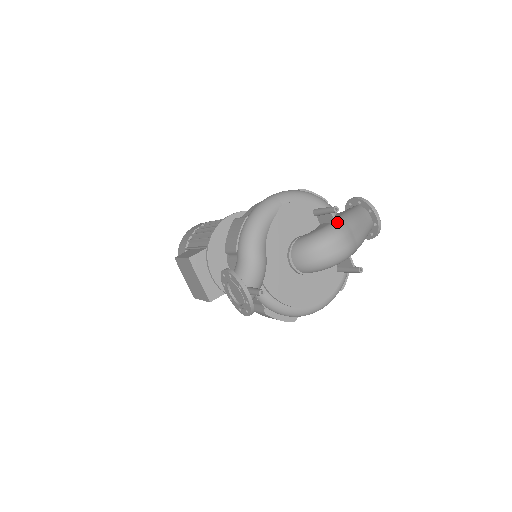
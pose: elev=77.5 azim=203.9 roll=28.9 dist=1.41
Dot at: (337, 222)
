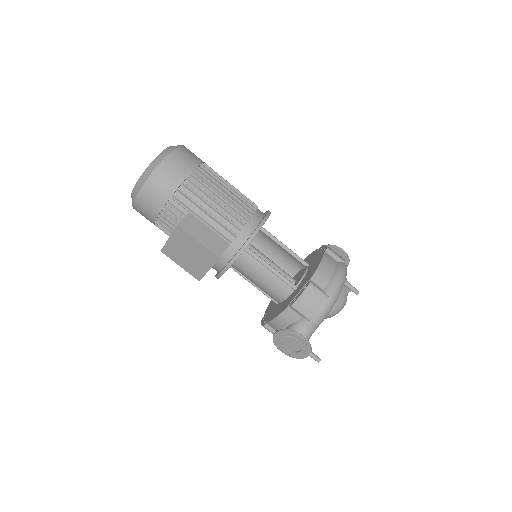
Dot at: (347, 292)
